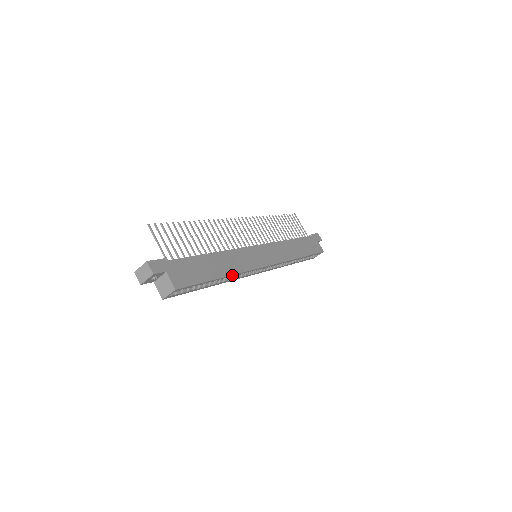
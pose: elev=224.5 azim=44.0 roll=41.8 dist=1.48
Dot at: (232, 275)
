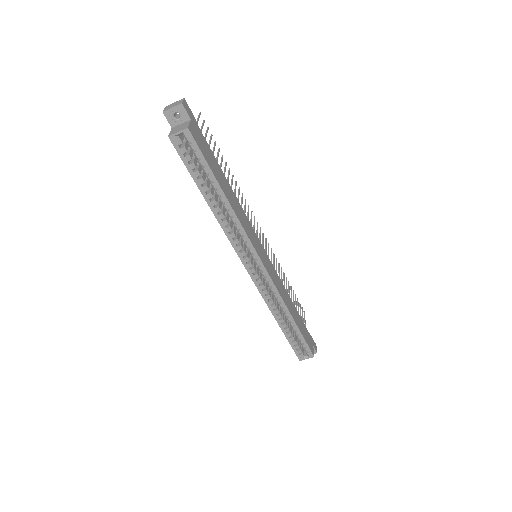
Dot at: (232, 209)
